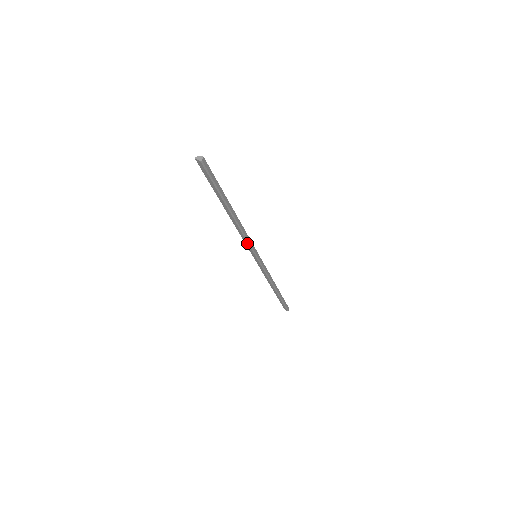
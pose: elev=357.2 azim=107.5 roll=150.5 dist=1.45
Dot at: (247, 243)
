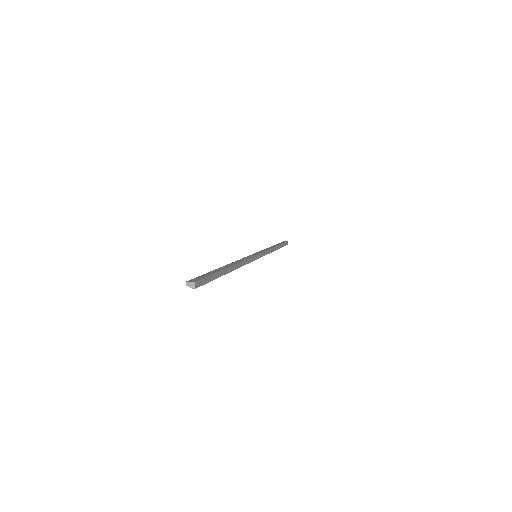
Dot at: occluded
